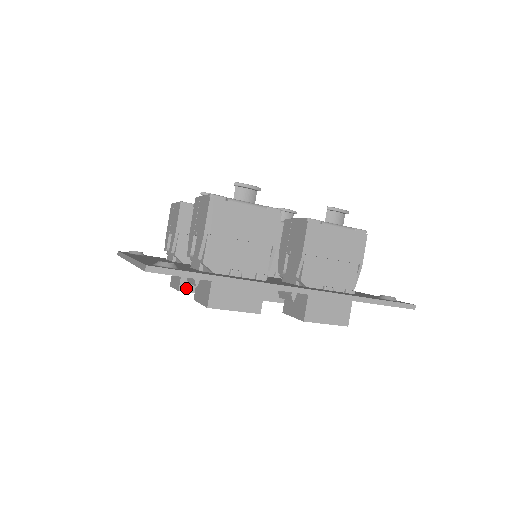
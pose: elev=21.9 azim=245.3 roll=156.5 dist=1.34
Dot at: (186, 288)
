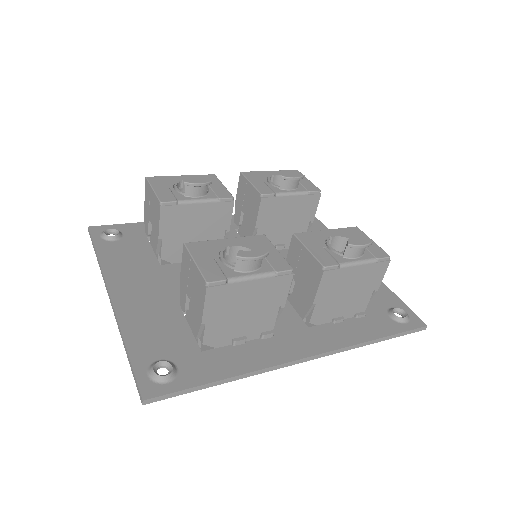
Dot at: occluded
